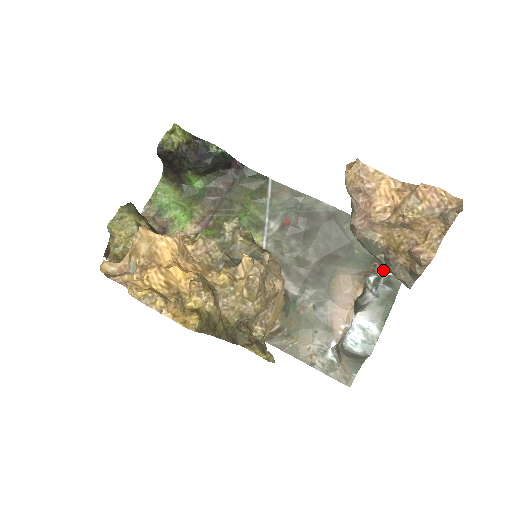
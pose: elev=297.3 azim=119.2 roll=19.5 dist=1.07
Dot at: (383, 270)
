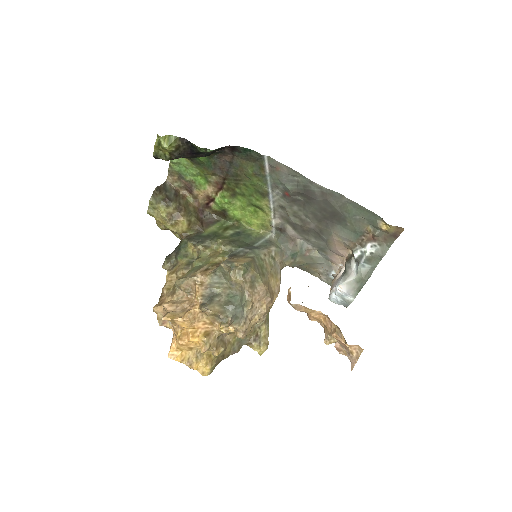
Dot at: (368, 246)
